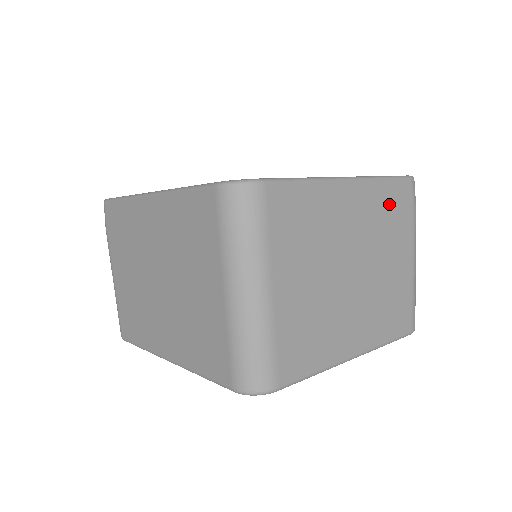
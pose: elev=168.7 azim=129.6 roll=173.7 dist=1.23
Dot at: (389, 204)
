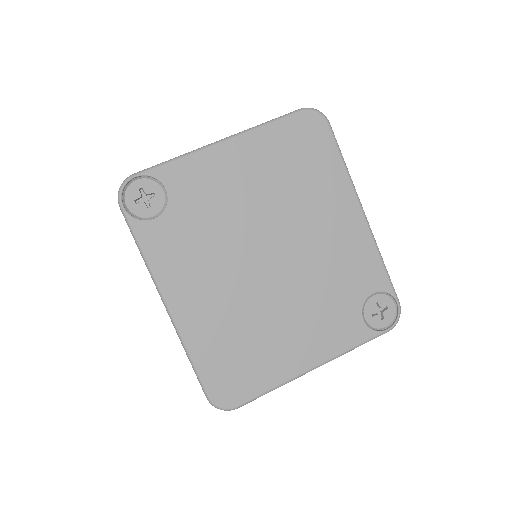
Dot at: occluded
